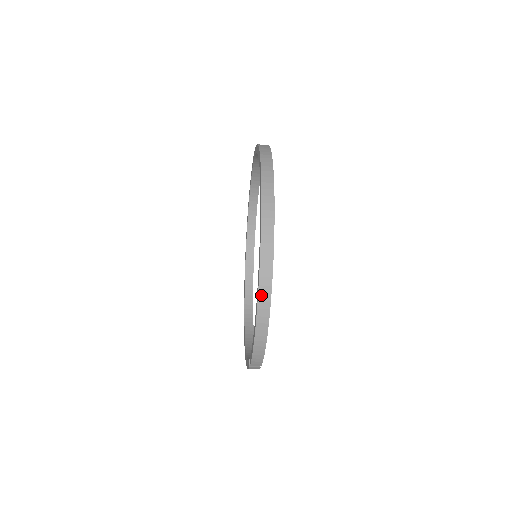
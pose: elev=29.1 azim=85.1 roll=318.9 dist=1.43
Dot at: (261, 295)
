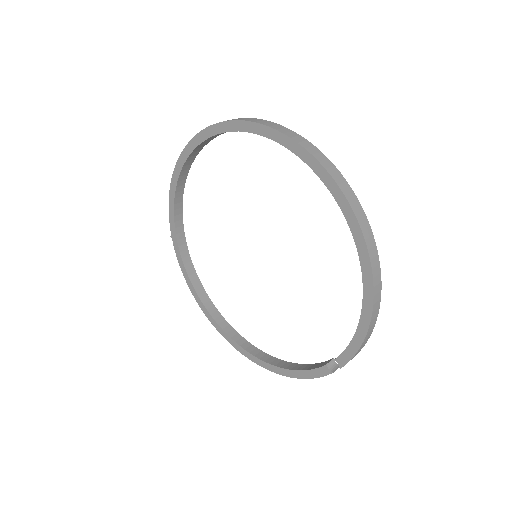
Dot at: (375, 279)
